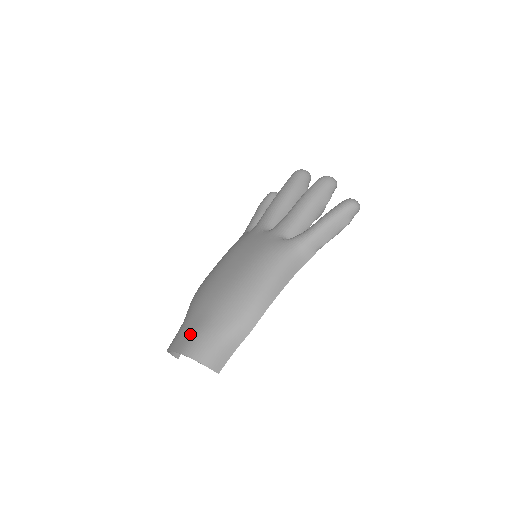
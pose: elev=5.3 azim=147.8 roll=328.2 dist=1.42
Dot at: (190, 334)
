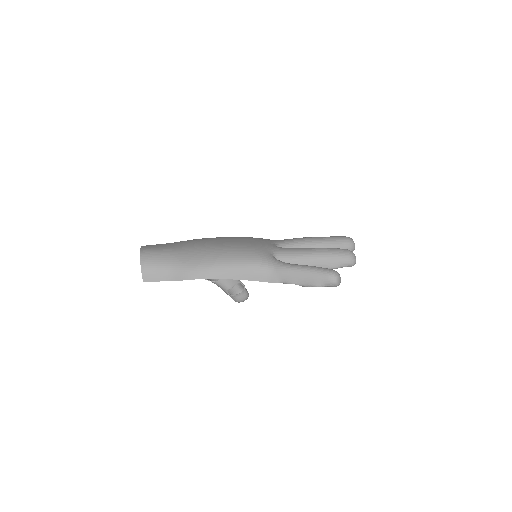
Dot at: (159, 247)
